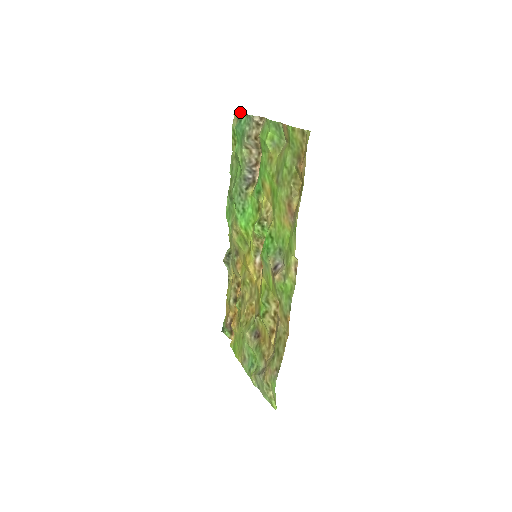
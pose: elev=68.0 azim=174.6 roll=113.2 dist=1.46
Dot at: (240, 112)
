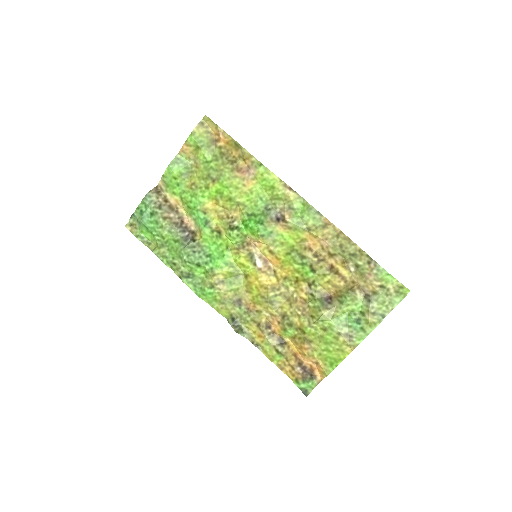
Dot at: (134, 212)
